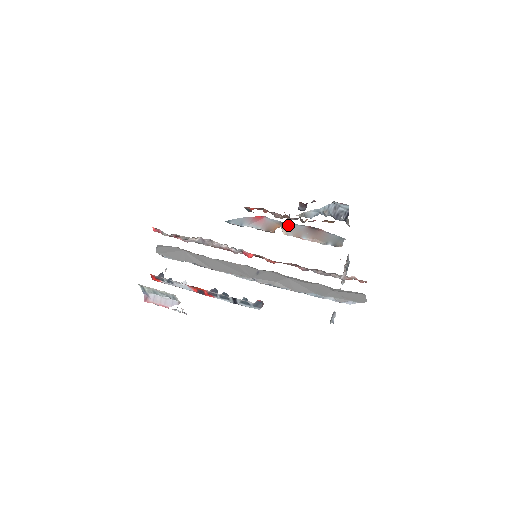
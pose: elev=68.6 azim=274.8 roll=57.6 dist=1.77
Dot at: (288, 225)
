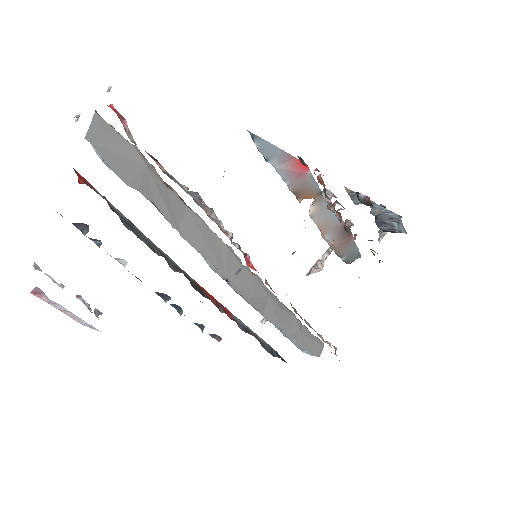
Dot at: (325, 206)
